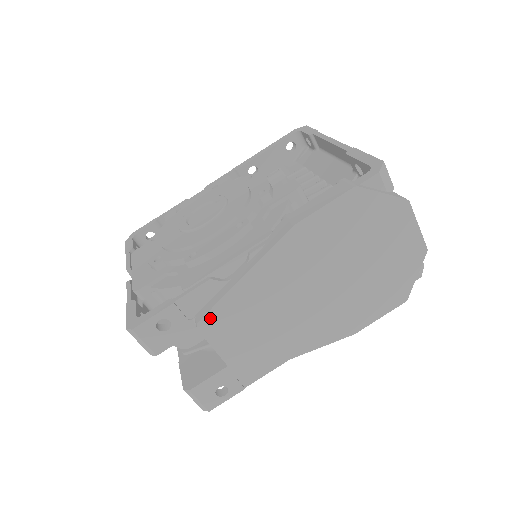
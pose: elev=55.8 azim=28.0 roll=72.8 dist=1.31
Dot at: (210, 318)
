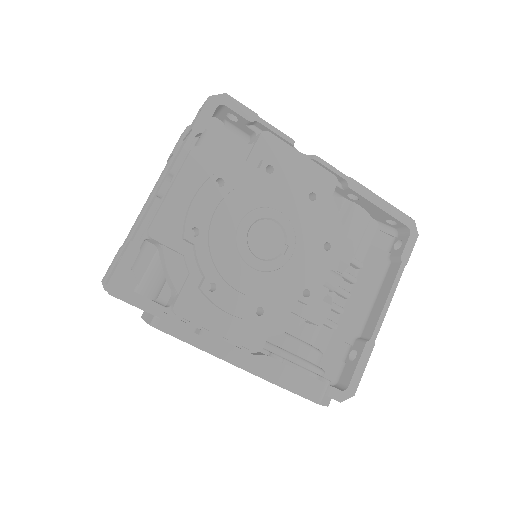
Dot at: (164, 332)
